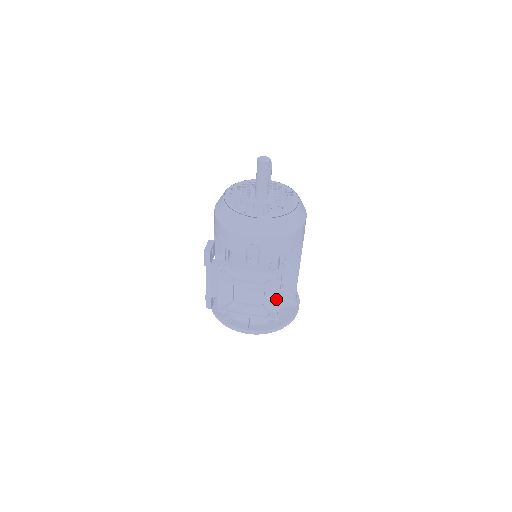
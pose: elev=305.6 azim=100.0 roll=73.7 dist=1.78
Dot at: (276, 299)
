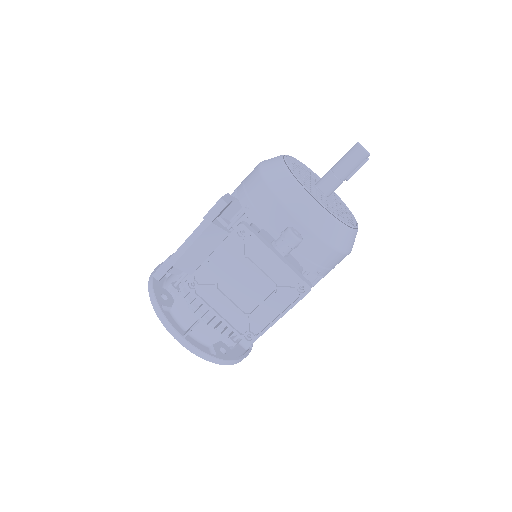
Dot at: (274, 317)
